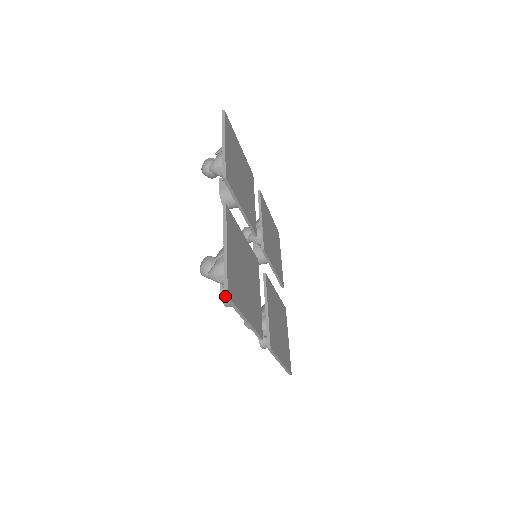
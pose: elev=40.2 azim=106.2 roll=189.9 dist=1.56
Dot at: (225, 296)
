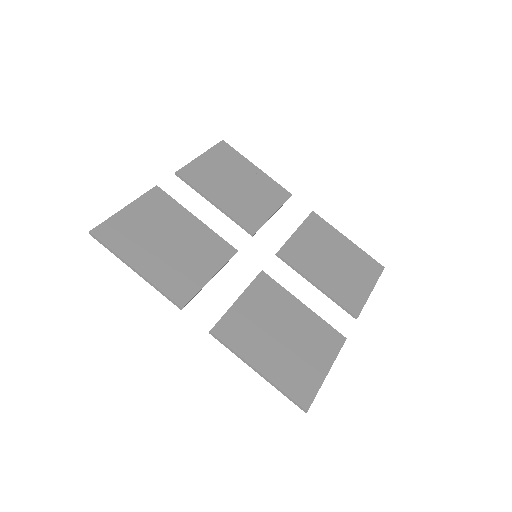
Dot at: (89, 233)
